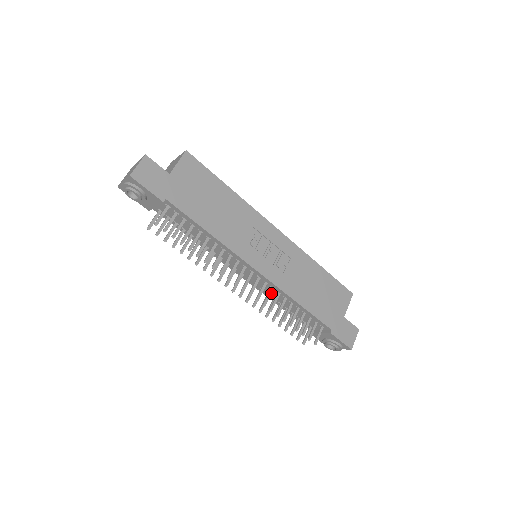
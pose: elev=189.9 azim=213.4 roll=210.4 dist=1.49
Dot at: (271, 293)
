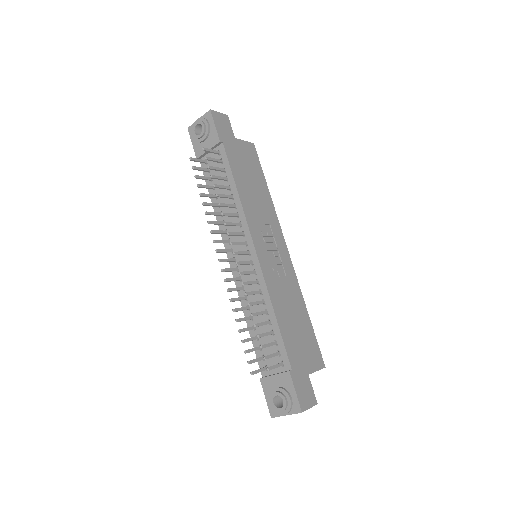
Dot at: (254, 283)
